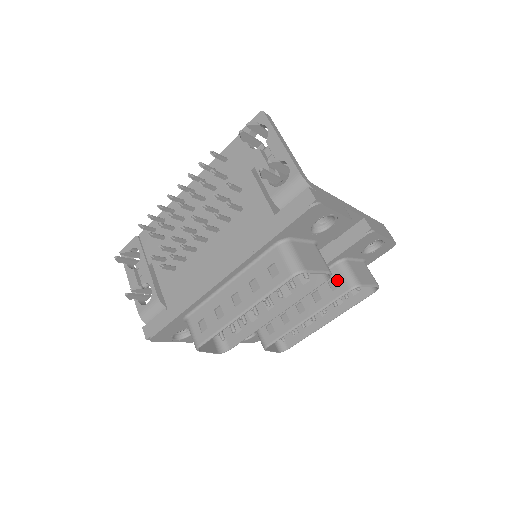
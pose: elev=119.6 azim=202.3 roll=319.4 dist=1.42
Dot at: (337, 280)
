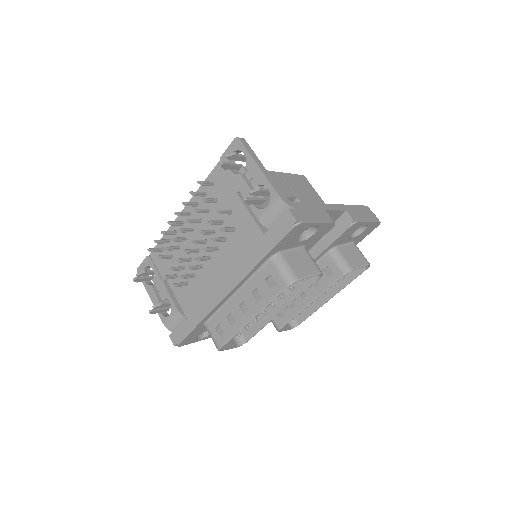
Dot at: (331, 267)
